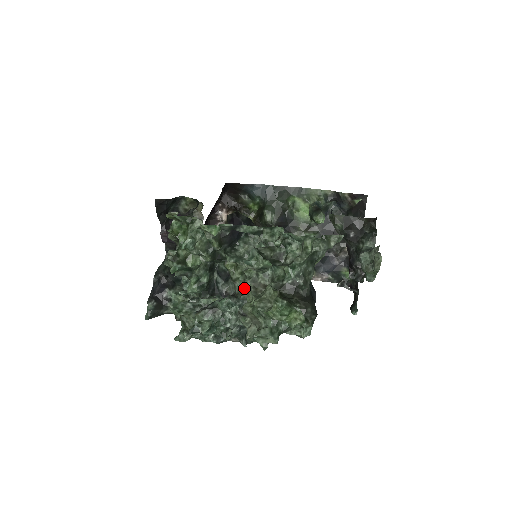
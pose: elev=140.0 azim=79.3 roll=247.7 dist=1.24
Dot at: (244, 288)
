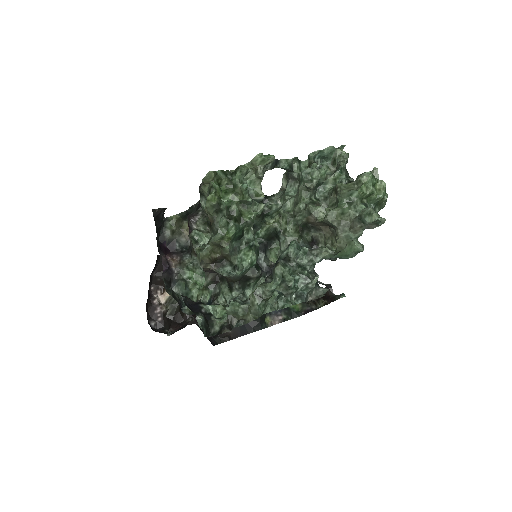
Dot at: (311, 211)
